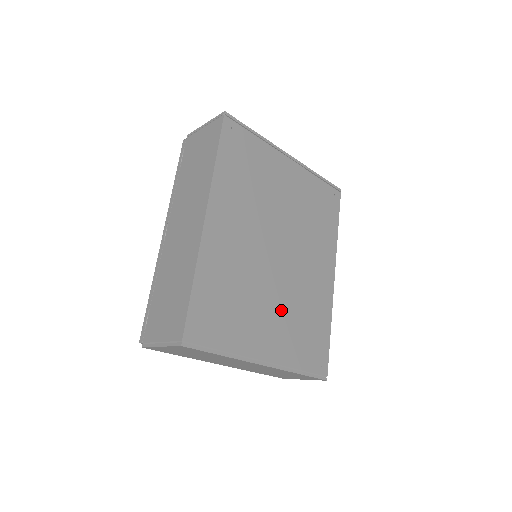
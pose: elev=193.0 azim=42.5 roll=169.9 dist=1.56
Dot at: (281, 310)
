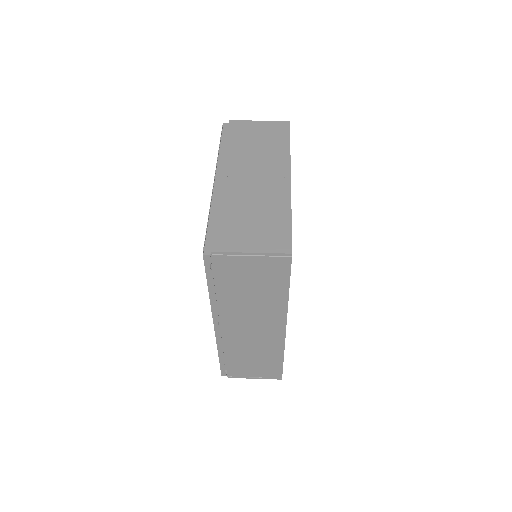
Dot at: occluded
